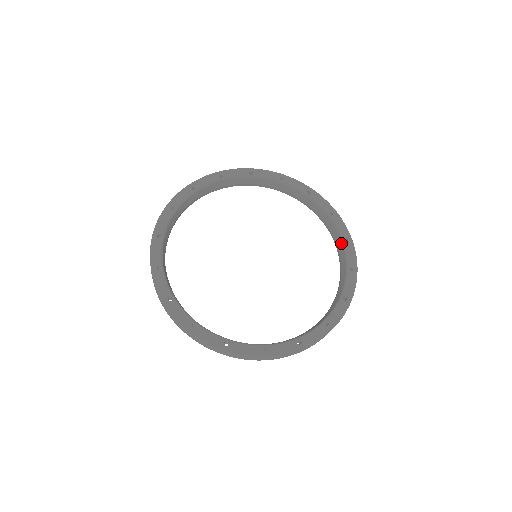
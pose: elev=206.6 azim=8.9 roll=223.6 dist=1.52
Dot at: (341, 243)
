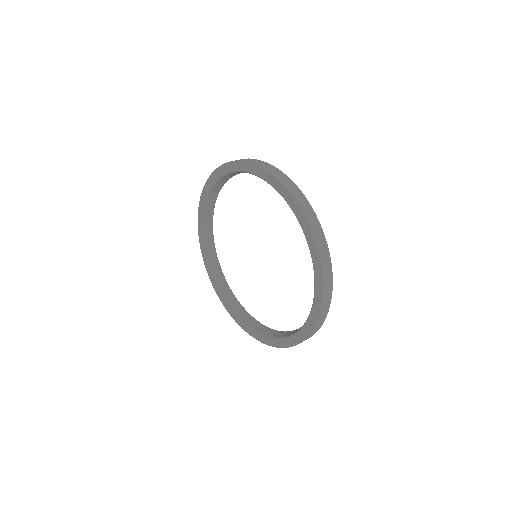
Dot at: (313, 265)
